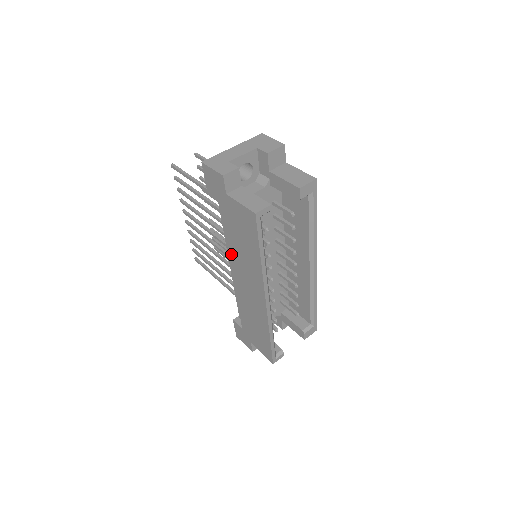
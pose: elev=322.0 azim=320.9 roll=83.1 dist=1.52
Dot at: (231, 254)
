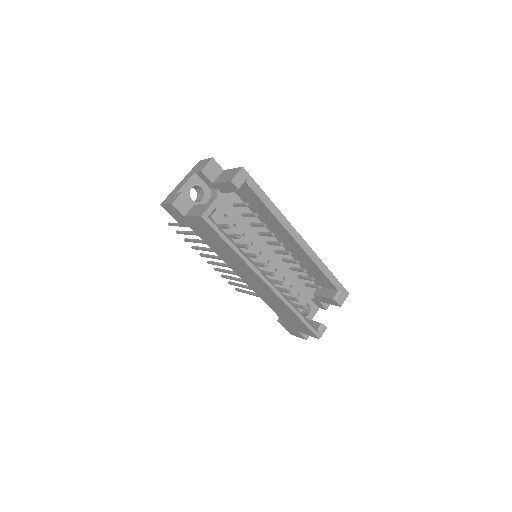
Dot at: (226, 262)
